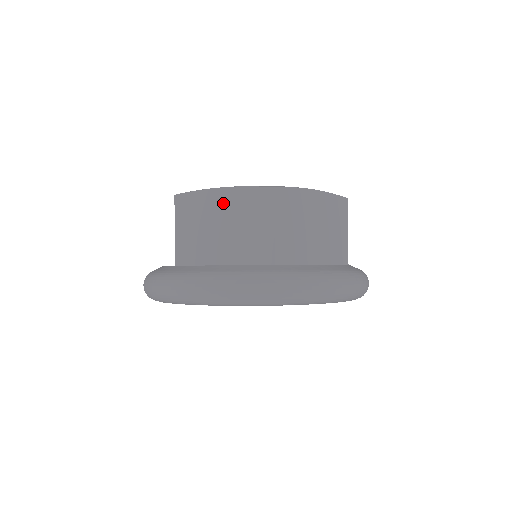
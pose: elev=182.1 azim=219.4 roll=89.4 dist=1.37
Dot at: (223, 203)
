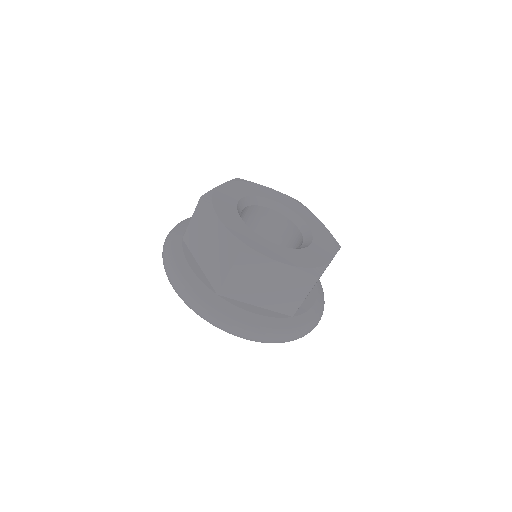
Dot at: (216, 230)
